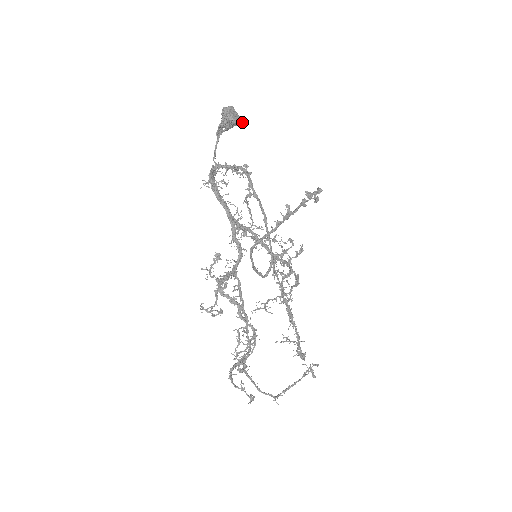
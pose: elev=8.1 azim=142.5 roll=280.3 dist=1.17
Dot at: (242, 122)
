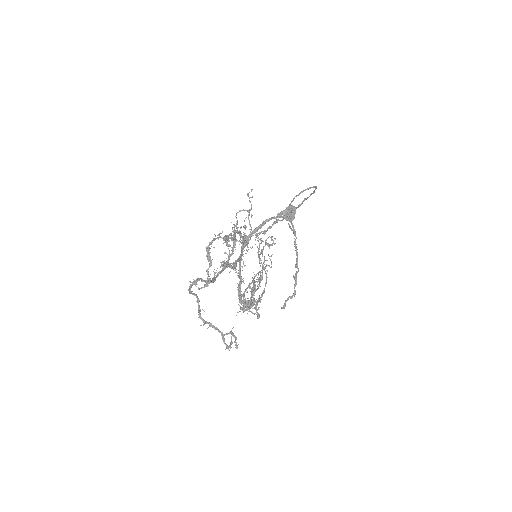
Dot at: occluded
